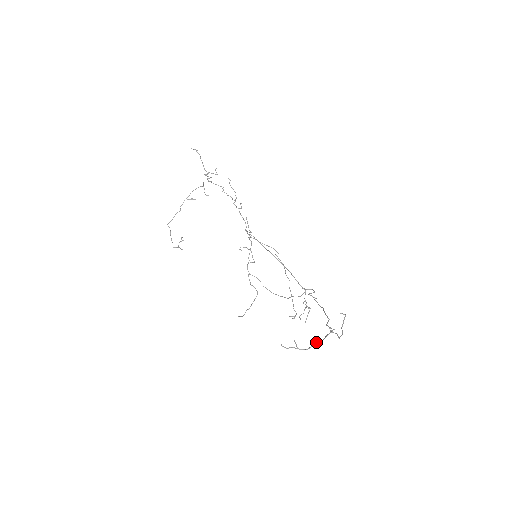
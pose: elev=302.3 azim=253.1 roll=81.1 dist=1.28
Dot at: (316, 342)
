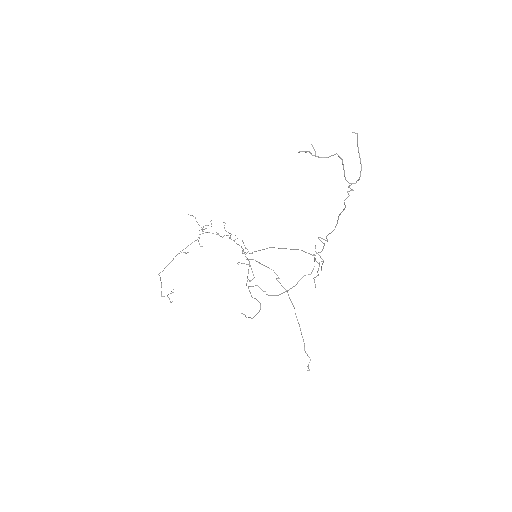
Dot at: (335, 154)
